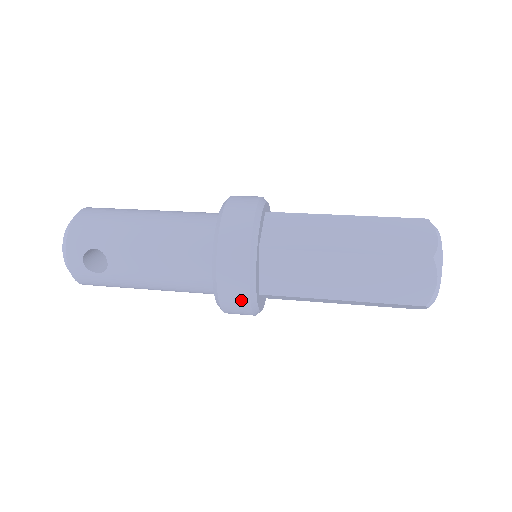
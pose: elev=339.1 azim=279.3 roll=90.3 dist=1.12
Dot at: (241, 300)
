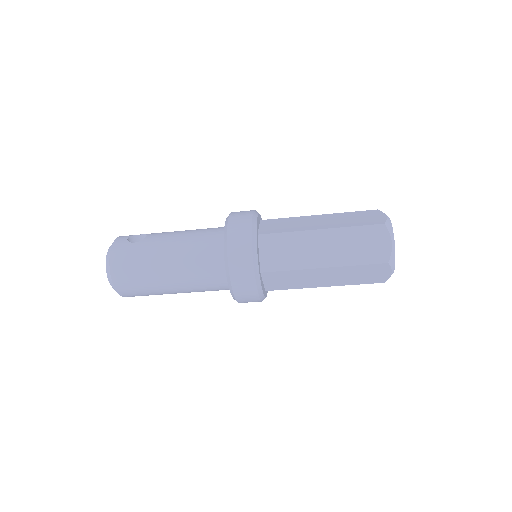
Dot at: (245, 225)
